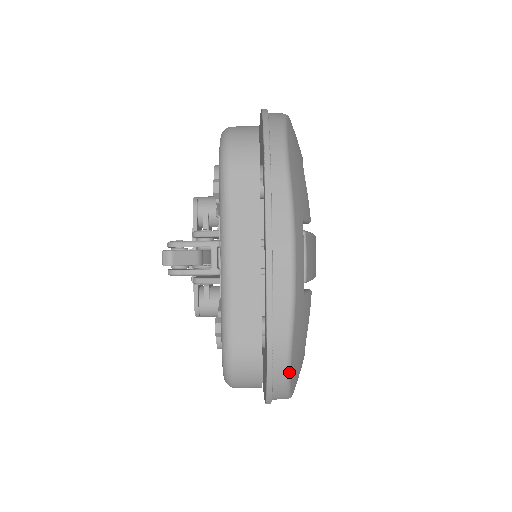
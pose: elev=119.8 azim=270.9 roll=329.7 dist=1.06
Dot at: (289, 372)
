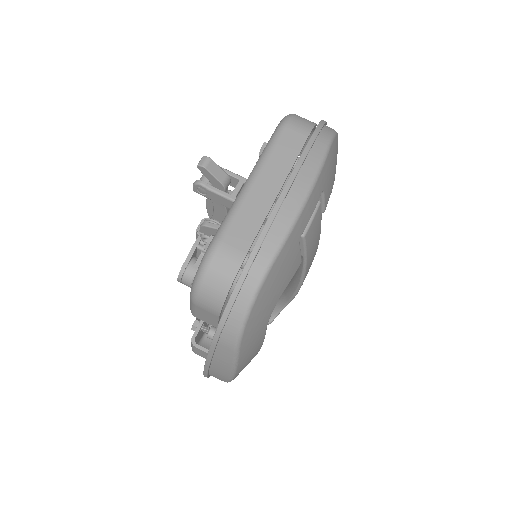
Dot at: (257, 292)
